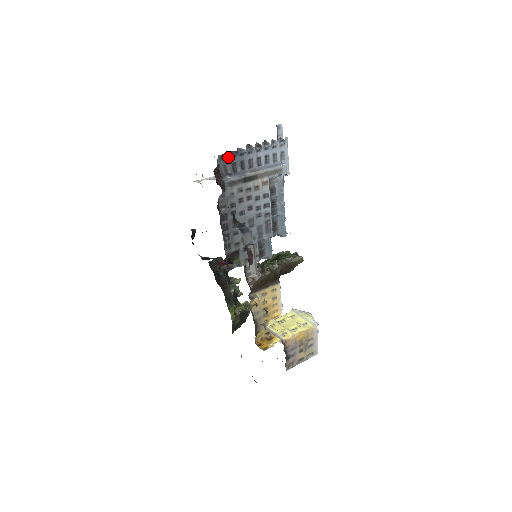
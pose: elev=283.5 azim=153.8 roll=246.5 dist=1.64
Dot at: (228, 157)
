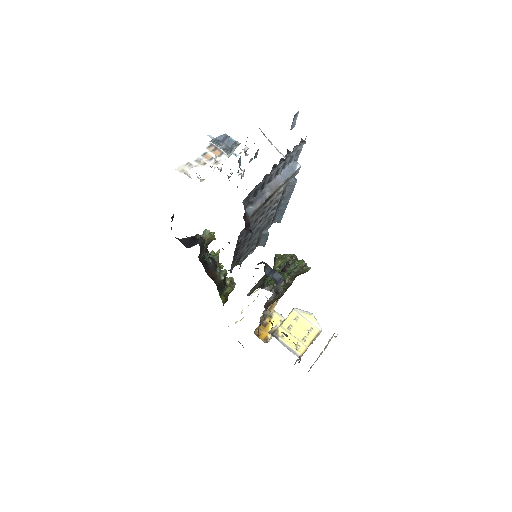
Dot at: (254, 188)
